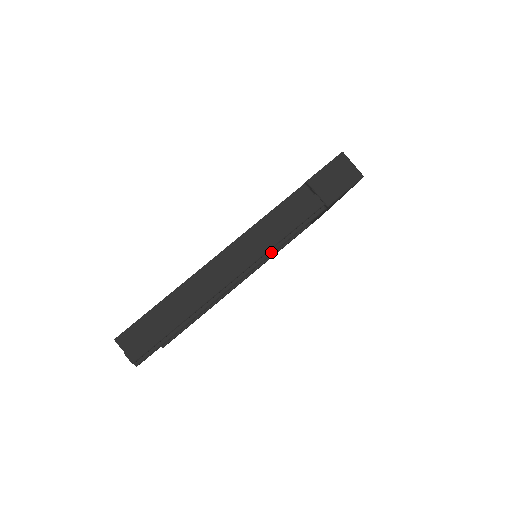
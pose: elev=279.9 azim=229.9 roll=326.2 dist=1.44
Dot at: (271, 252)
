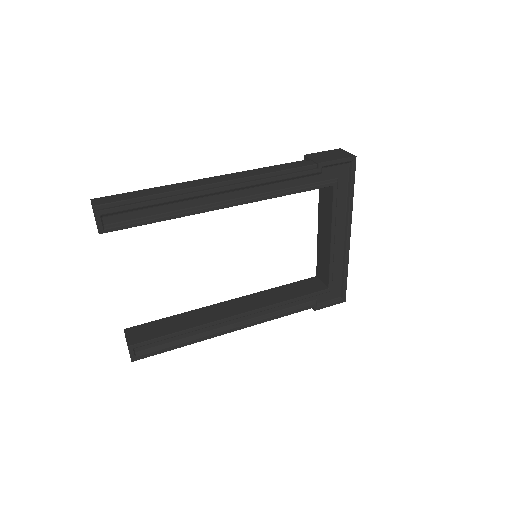
Dot at: (258, 180)
